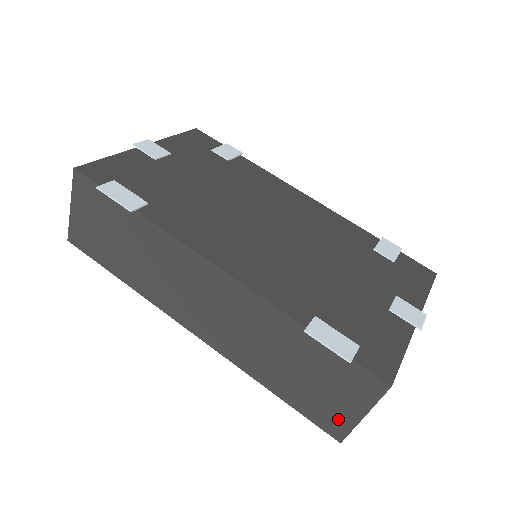
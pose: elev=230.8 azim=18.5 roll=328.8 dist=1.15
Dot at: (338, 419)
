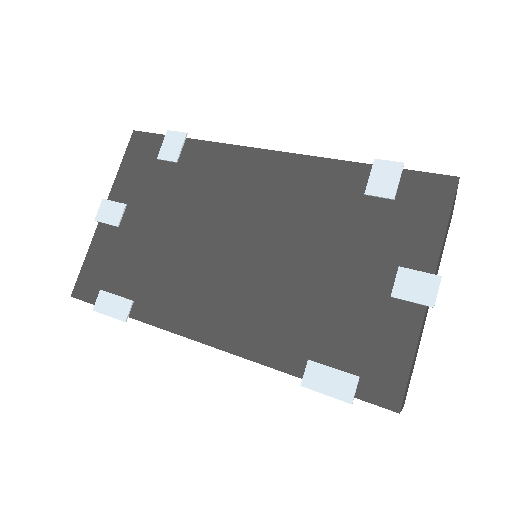
Dot at: occluded
